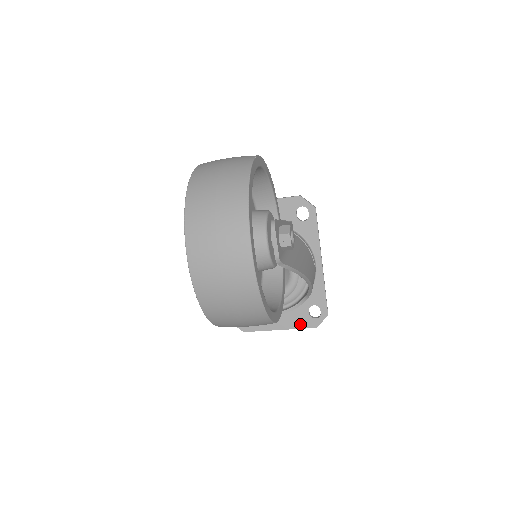
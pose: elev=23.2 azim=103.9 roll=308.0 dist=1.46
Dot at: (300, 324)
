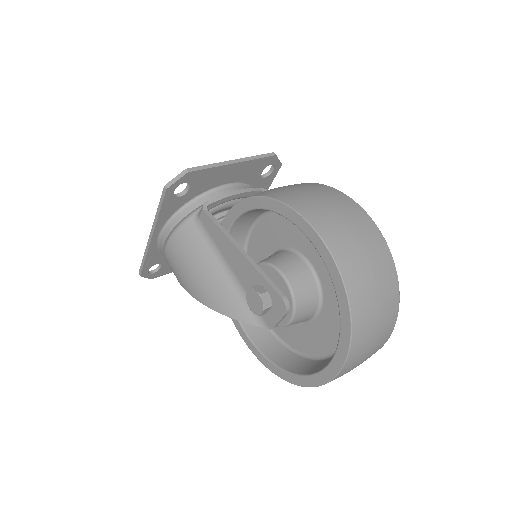
Dot at: occluded
